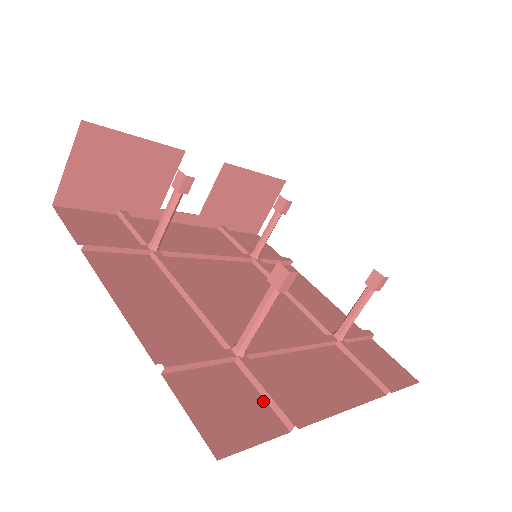
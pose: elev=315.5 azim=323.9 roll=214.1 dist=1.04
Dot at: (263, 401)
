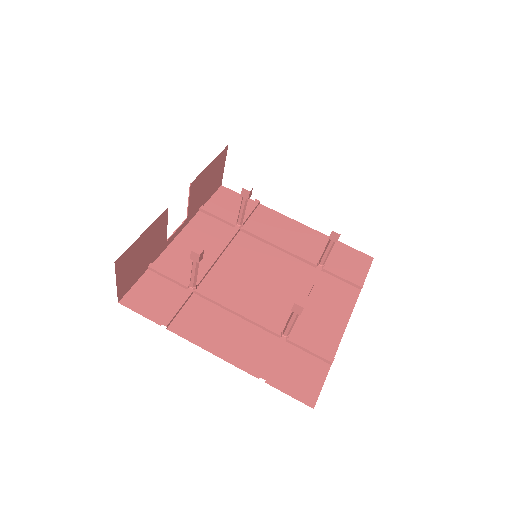
Dot at: (311, 356)
